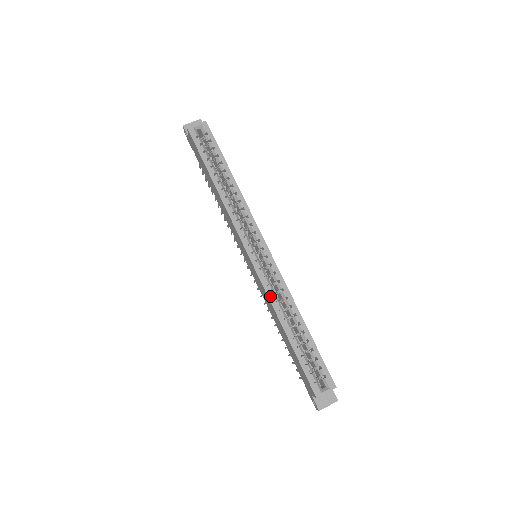
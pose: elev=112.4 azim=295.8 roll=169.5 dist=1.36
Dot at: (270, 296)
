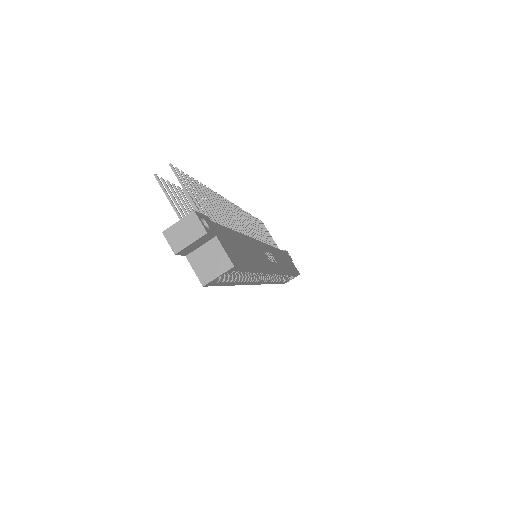
Dot at: occluded
